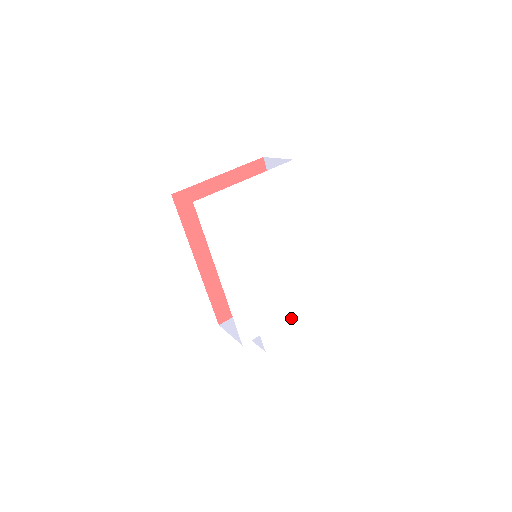
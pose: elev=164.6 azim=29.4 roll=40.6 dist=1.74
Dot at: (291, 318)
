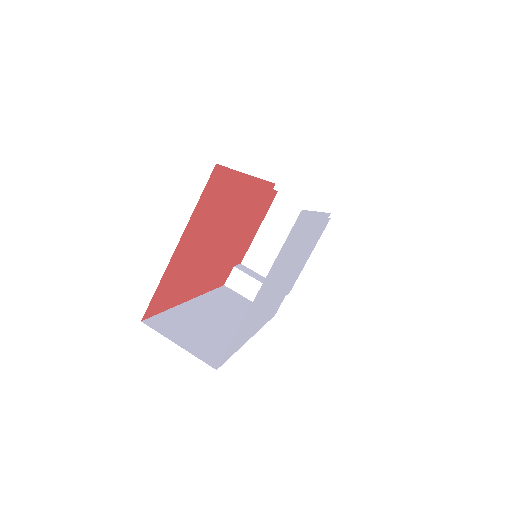
Dot at: (305, 259)
